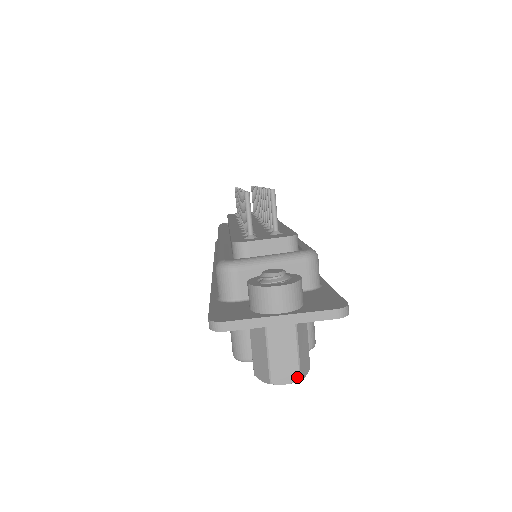
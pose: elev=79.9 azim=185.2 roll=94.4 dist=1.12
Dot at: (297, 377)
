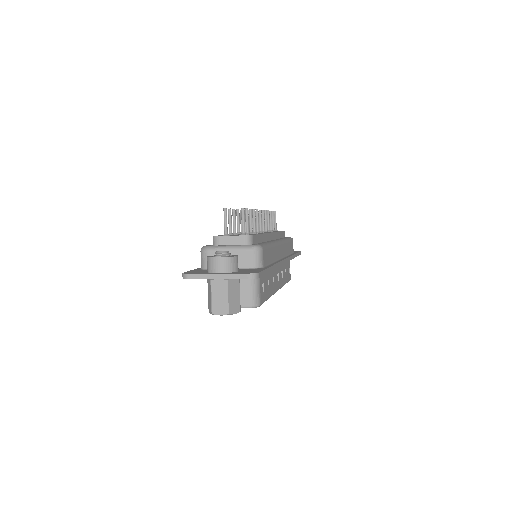
Dot at: (226, 312)
